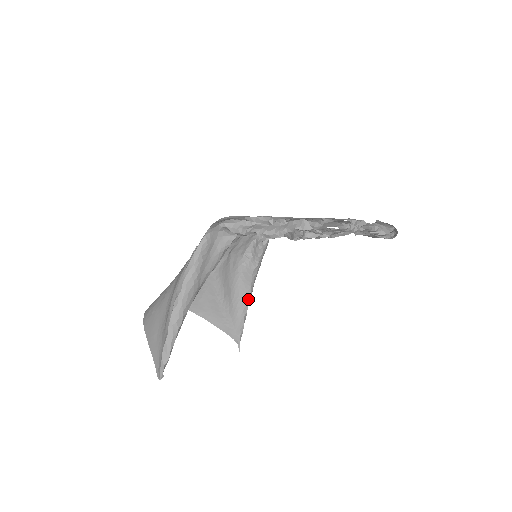
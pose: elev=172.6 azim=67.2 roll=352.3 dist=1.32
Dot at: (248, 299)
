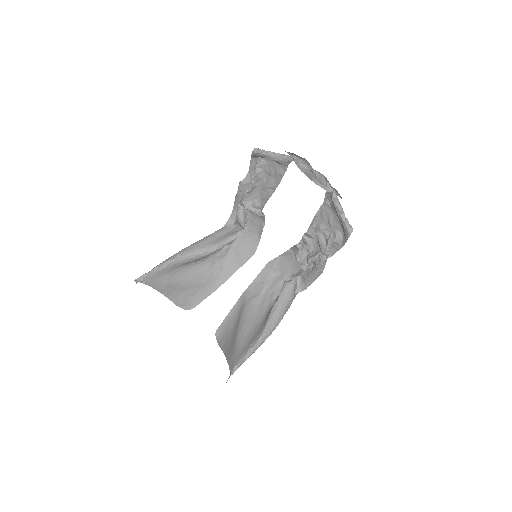
Dot at: (260, 335)
